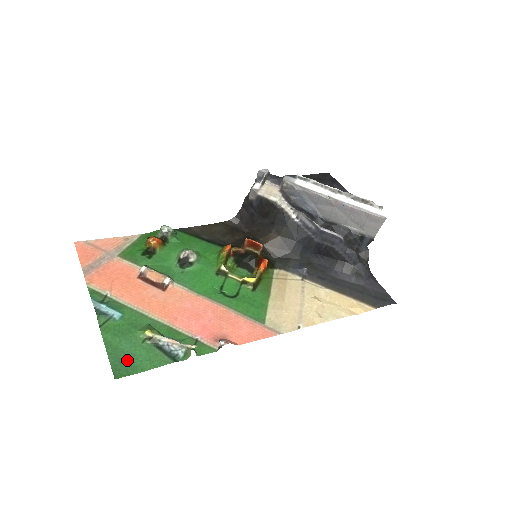
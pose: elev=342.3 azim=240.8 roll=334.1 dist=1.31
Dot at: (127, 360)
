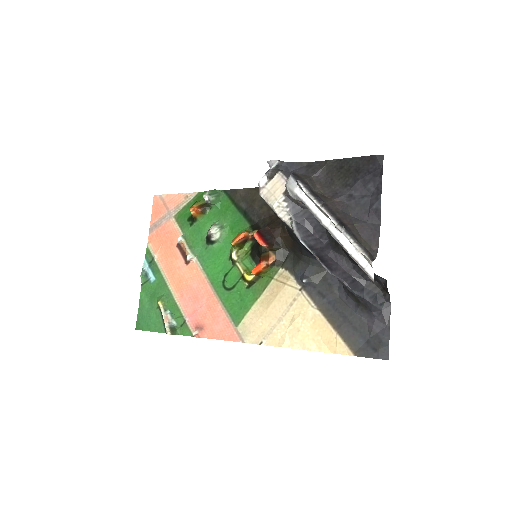
Dot at: (146, 318)
